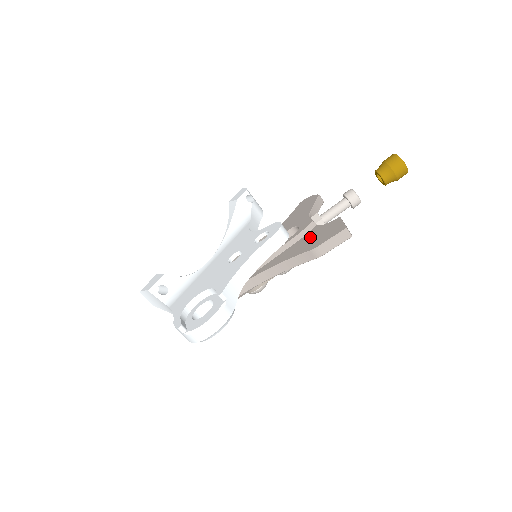
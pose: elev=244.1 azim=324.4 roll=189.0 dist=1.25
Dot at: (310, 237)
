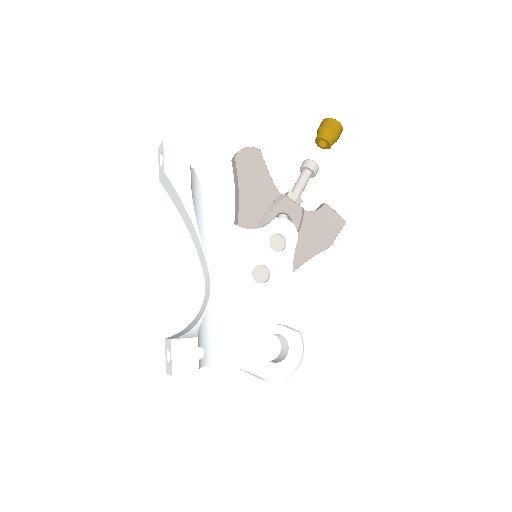
Dot at: (312, 229)
